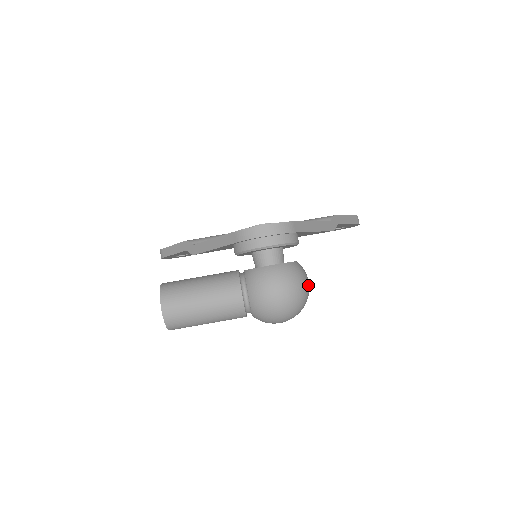
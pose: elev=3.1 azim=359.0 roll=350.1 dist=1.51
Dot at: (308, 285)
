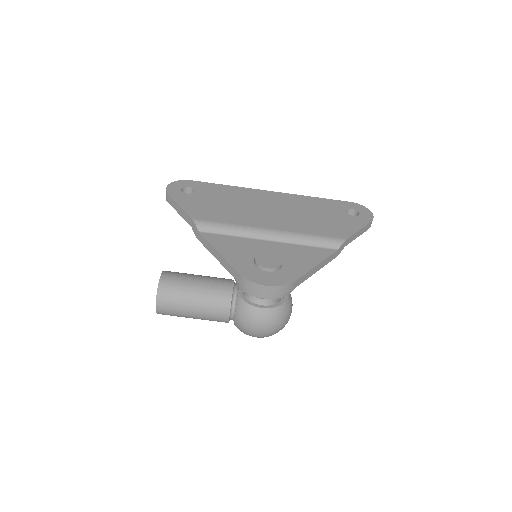
Dot at: occluded
